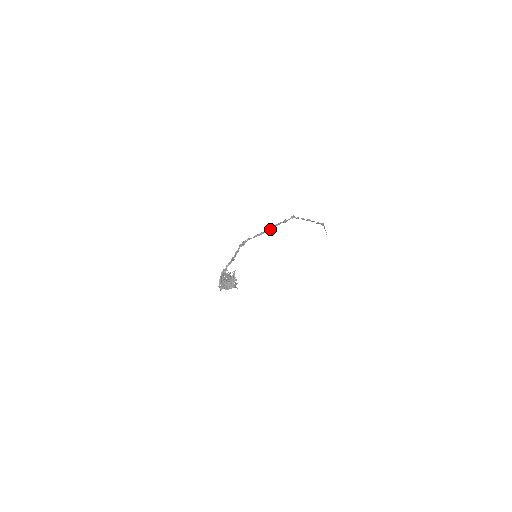
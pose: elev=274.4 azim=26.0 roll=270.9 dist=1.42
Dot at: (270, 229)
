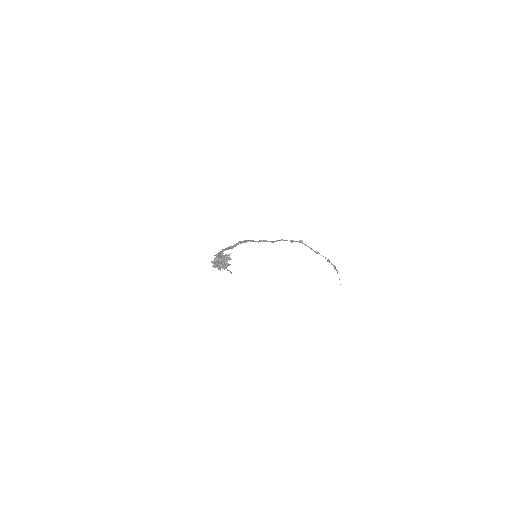
Dot at: occluded
